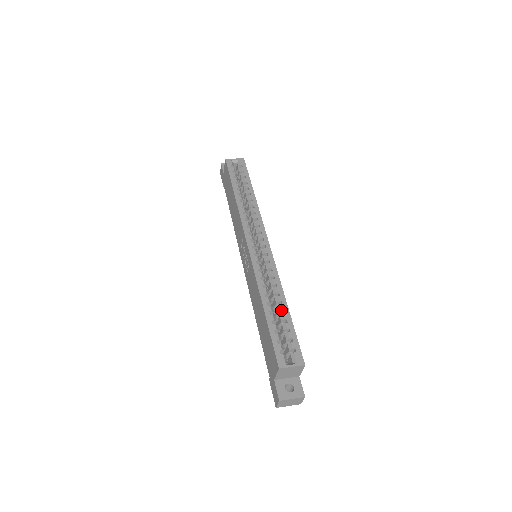
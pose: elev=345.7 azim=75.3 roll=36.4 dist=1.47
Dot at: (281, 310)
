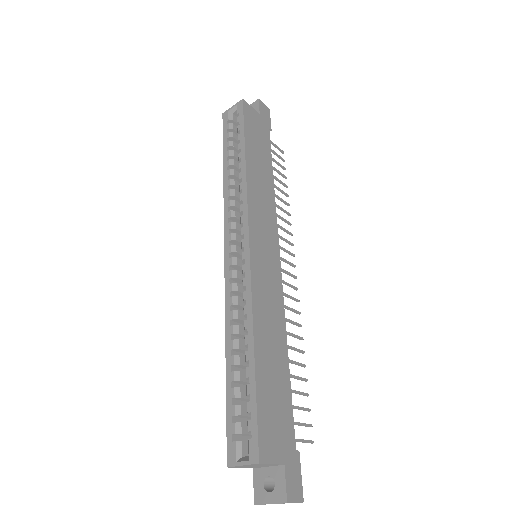
Dot at: (245, 361)
